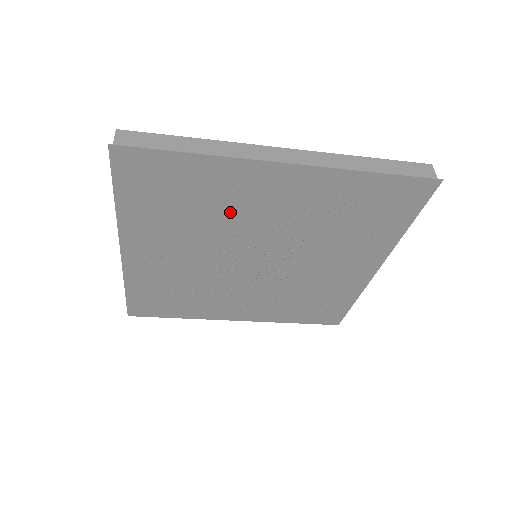
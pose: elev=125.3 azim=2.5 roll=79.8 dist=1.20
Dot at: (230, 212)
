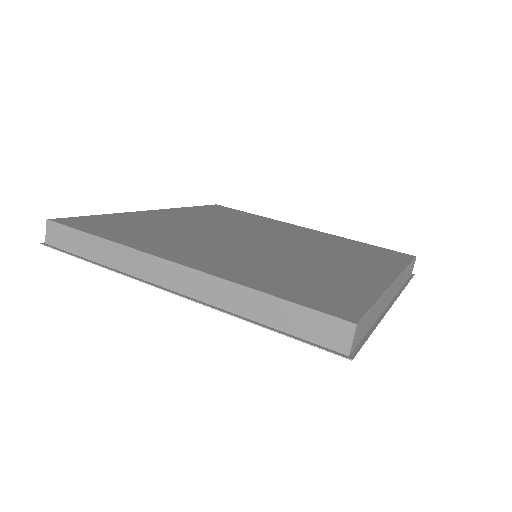
Dot at: occluded
